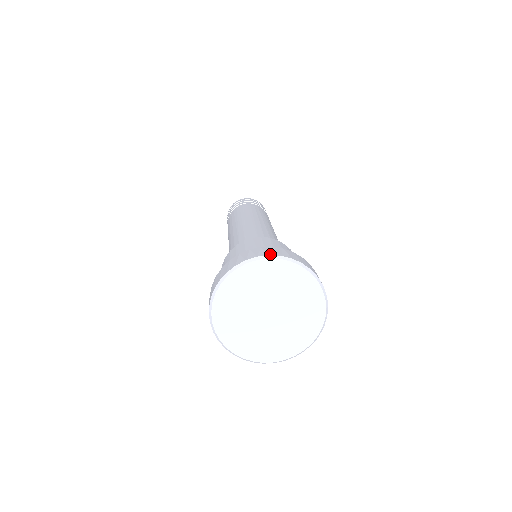
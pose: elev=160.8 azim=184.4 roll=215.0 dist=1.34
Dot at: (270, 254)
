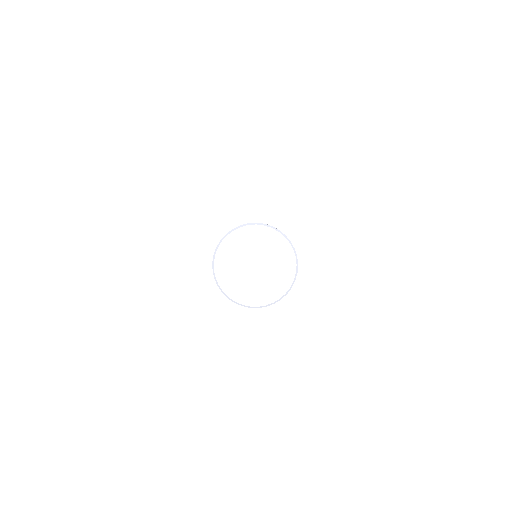
Dot at: (221, 239)
